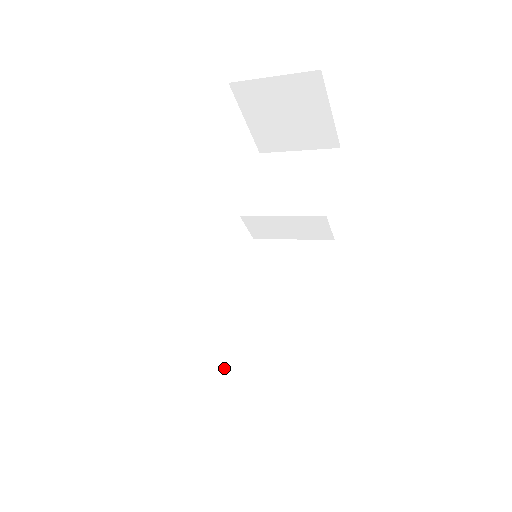
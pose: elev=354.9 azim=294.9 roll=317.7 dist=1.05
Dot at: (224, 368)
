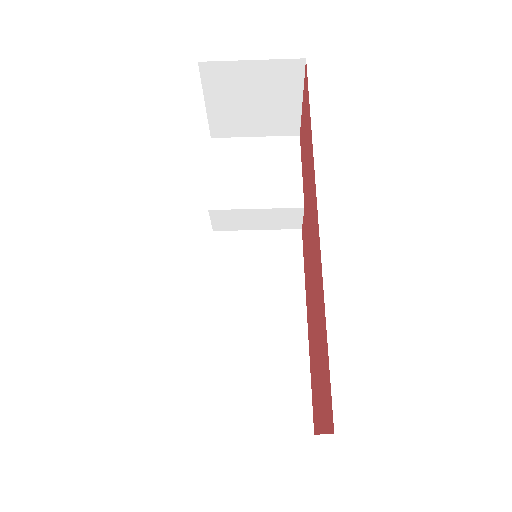
Dot at: (217, 374)
